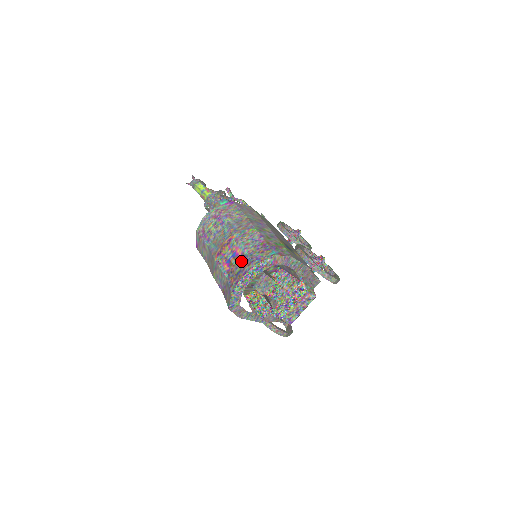
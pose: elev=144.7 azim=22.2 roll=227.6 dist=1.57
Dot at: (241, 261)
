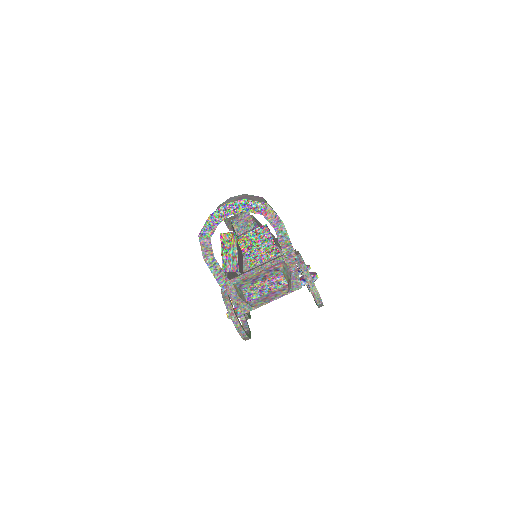
Dot at: occluded
